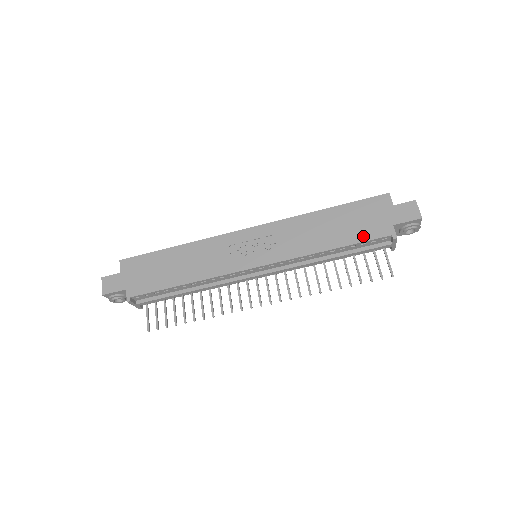
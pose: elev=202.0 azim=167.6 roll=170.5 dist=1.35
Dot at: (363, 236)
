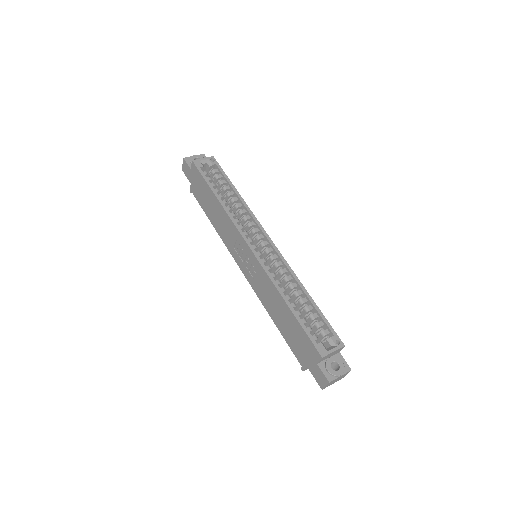
Dot at: (290, 344)
